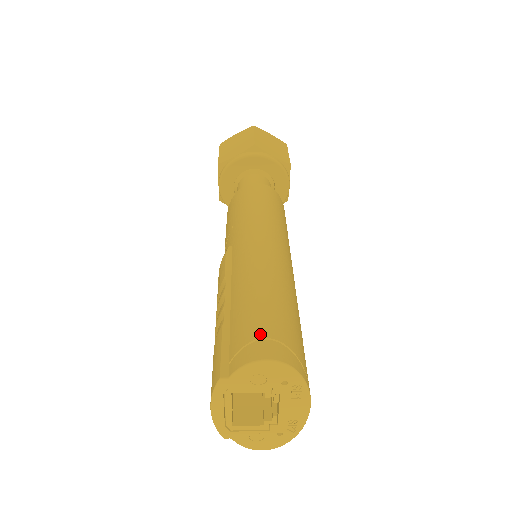
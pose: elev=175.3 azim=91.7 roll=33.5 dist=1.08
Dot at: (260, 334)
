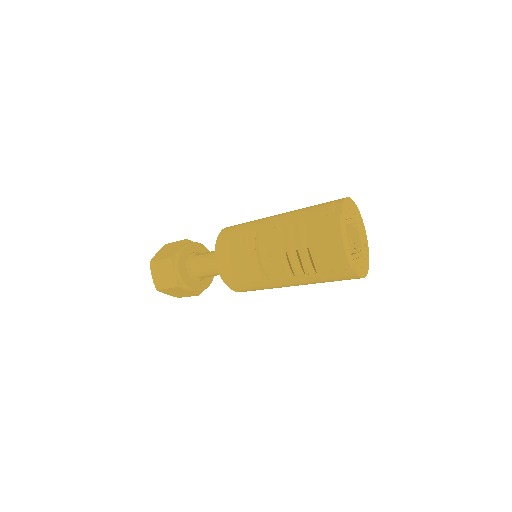
Dot at: (332, 201)
